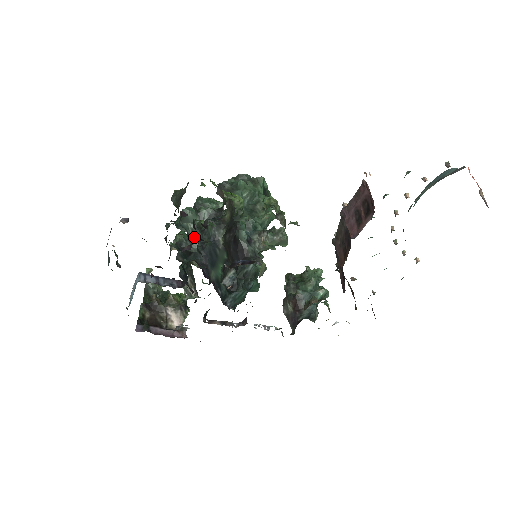
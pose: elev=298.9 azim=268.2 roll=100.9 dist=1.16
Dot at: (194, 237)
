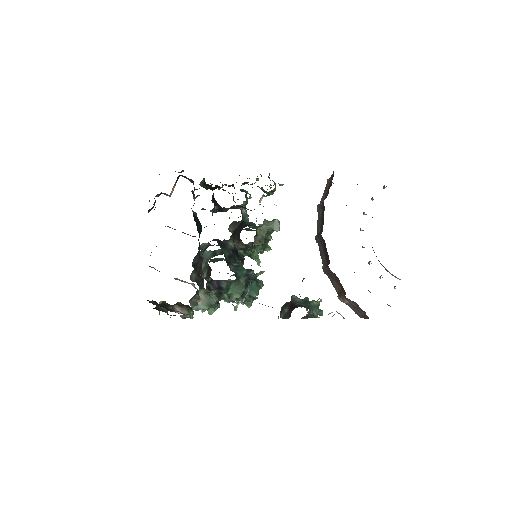
Dot at: (208, 246)
